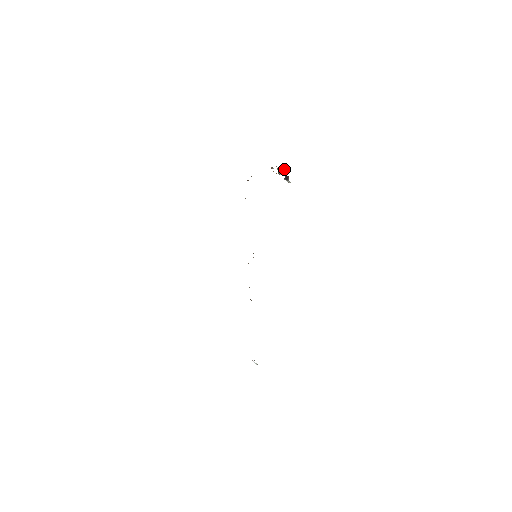
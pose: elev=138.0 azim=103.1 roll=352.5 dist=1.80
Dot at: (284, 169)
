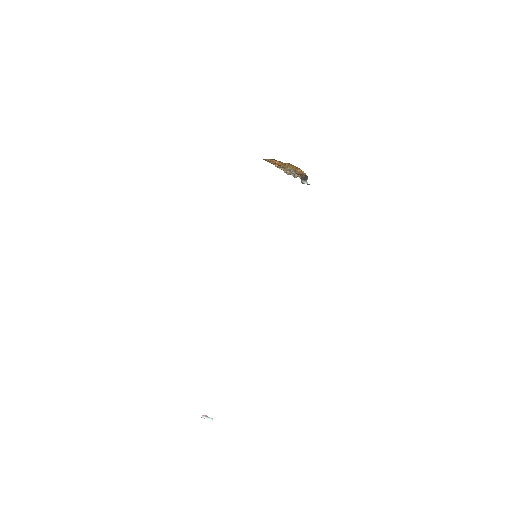
Dot at: (298, 175)
